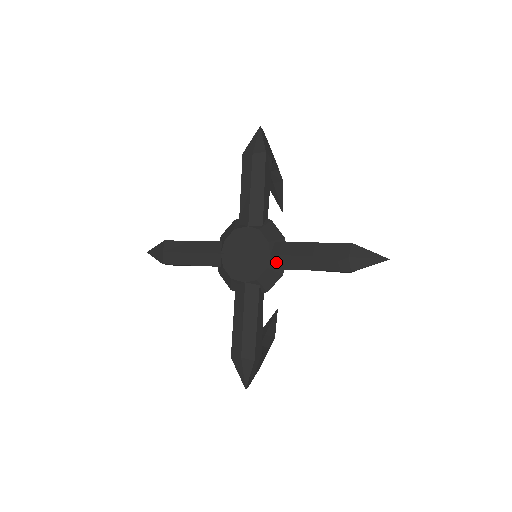
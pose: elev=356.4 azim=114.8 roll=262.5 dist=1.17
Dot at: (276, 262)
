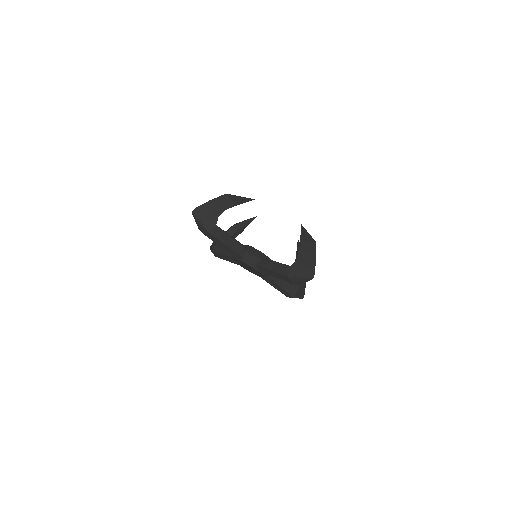
Dot at: occluded
